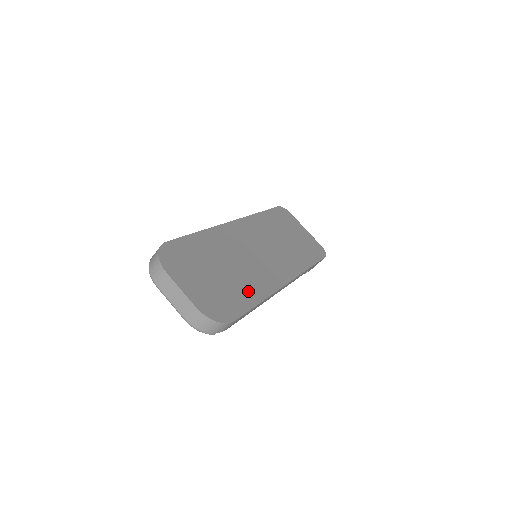
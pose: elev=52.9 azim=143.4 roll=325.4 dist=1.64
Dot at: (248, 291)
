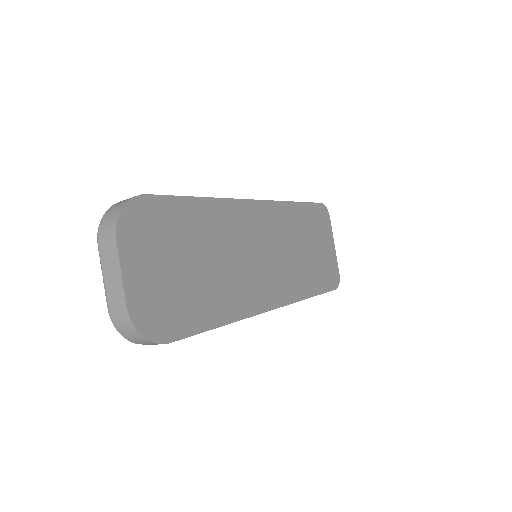
Dot at: (214, 305)
